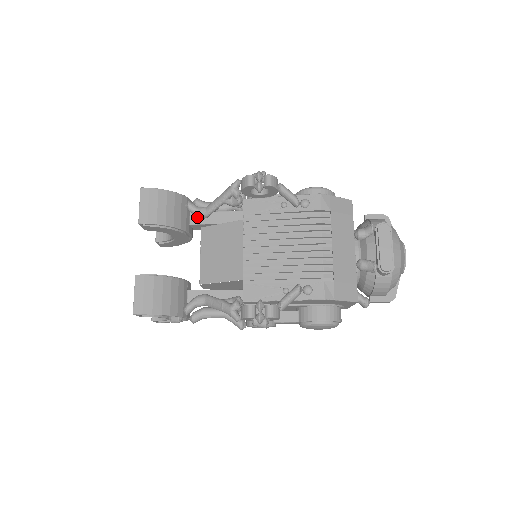
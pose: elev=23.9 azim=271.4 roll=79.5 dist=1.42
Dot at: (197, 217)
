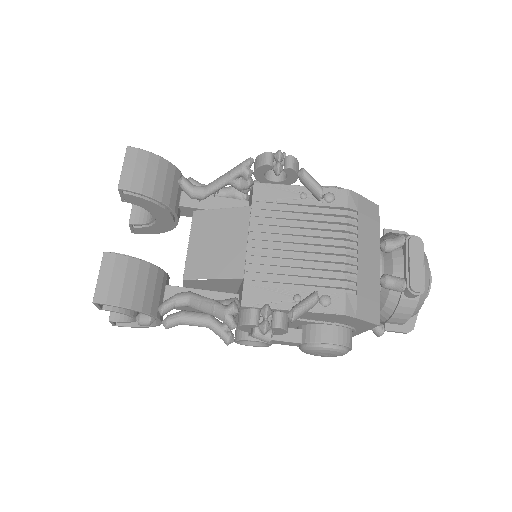
Dot at: (189, 198)
